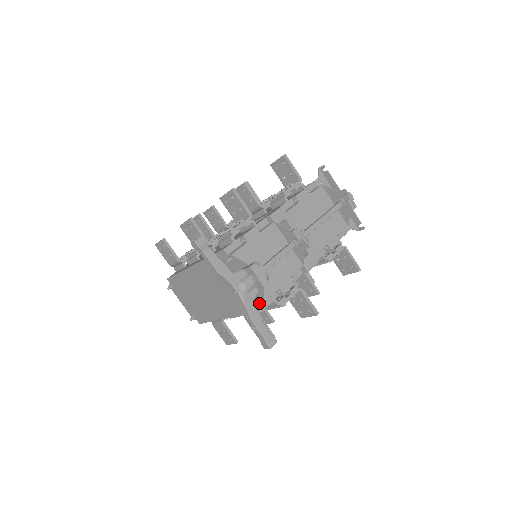
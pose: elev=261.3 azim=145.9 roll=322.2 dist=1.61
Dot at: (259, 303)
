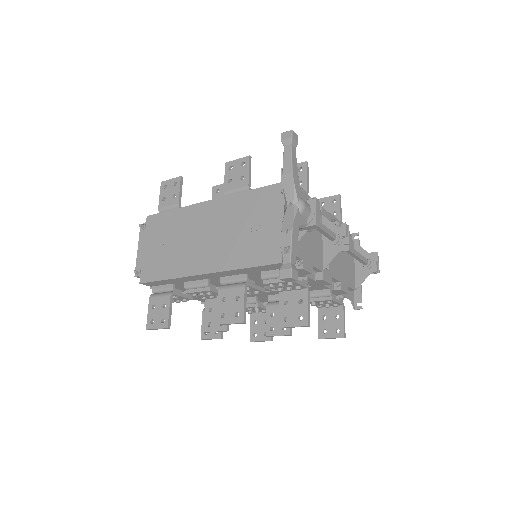
Dot at: (279, 254)
